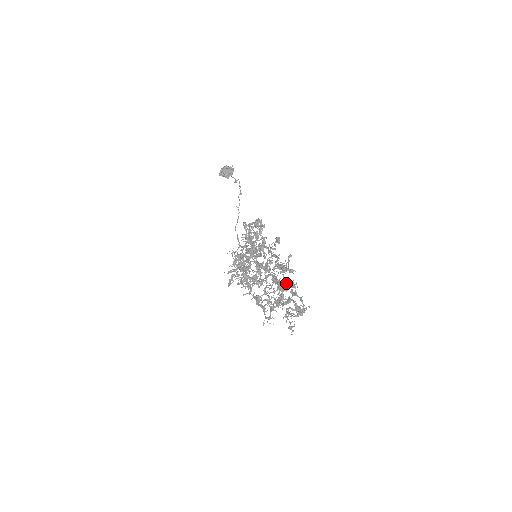
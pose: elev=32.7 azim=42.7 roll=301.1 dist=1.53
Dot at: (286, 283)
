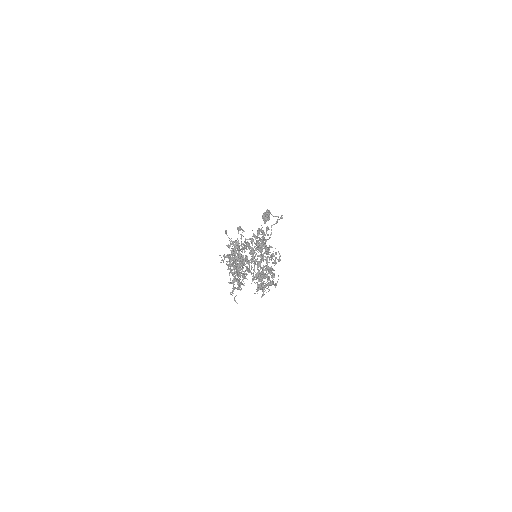
Dot at: occluded
